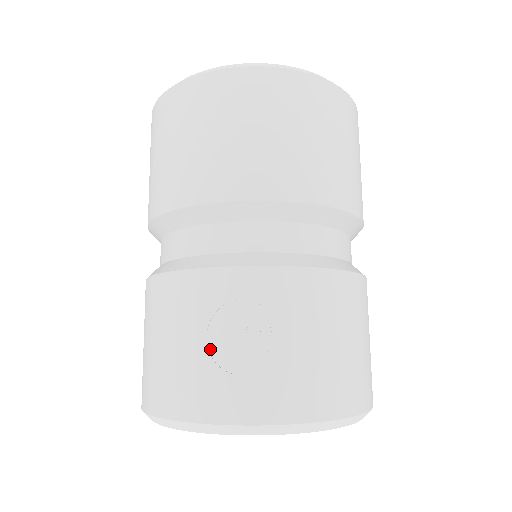
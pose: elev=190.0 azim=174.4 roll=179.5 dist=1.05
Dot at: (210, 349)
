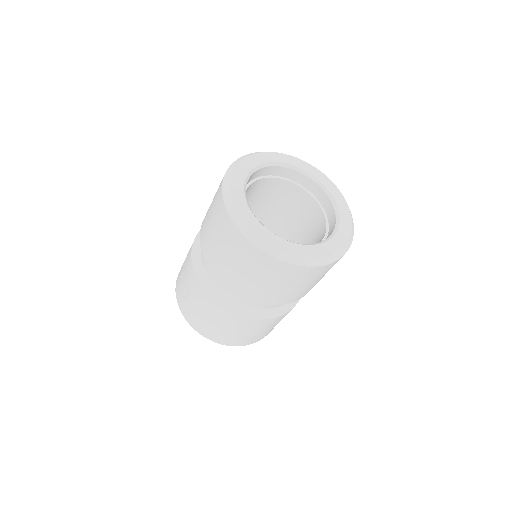
Dot at: occluded
